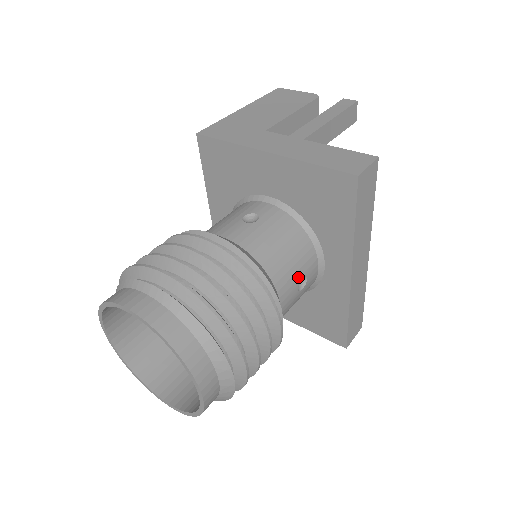
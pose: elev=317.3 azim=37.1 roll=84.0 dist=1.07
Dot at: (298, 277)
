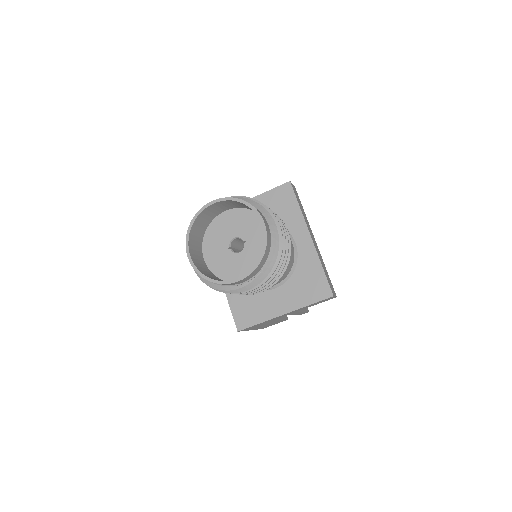
Dot at: occluded
